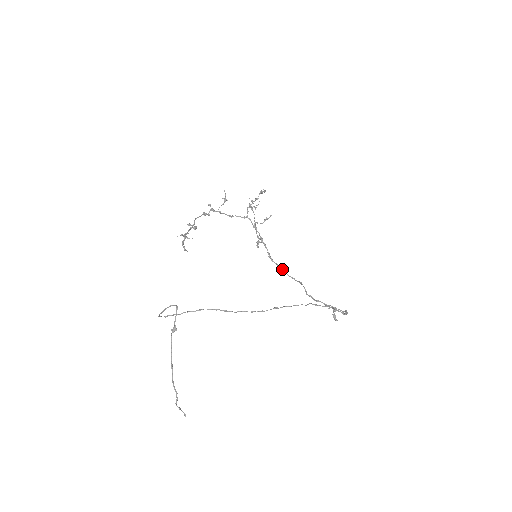
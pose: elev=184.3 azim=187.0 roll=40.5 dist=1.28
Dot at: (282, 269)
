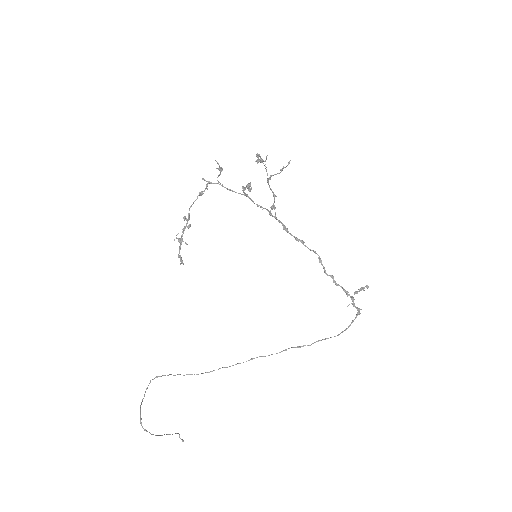
Dot at: (300, 241)
